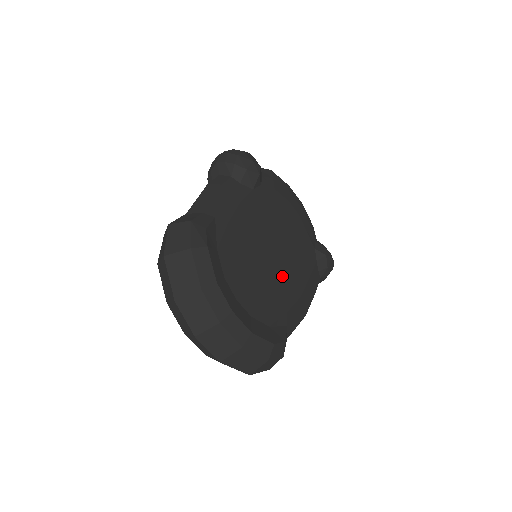
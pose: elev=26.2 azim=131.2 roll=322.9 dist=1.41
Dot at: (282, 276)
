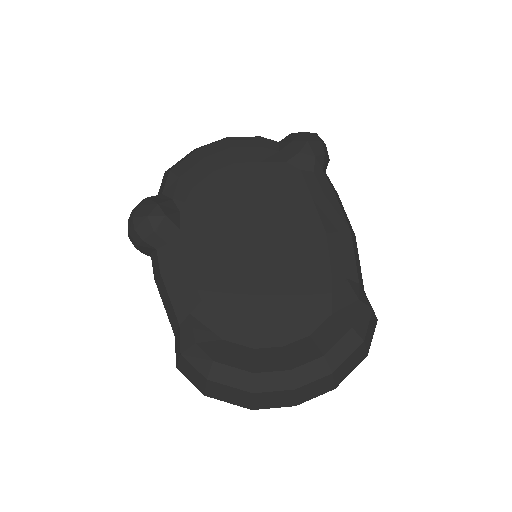
Dot at: (291, 250)
